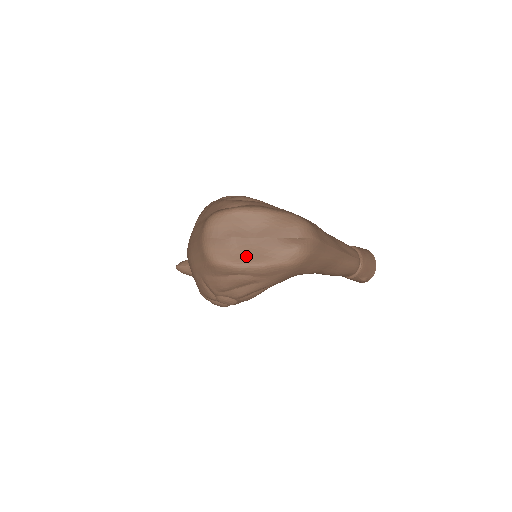
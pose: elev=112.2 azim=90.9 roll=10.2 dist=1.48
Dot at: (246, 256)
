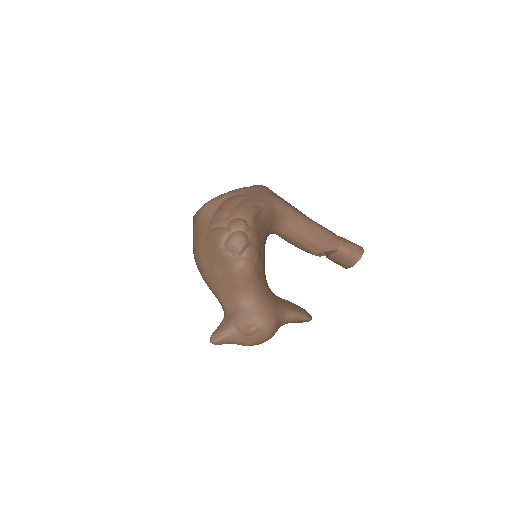
Dot at: occluded
